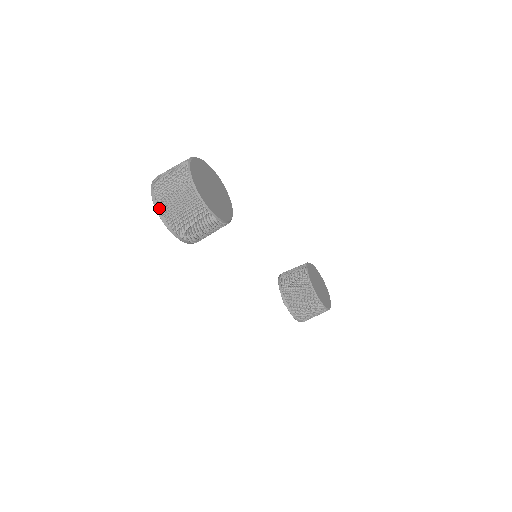
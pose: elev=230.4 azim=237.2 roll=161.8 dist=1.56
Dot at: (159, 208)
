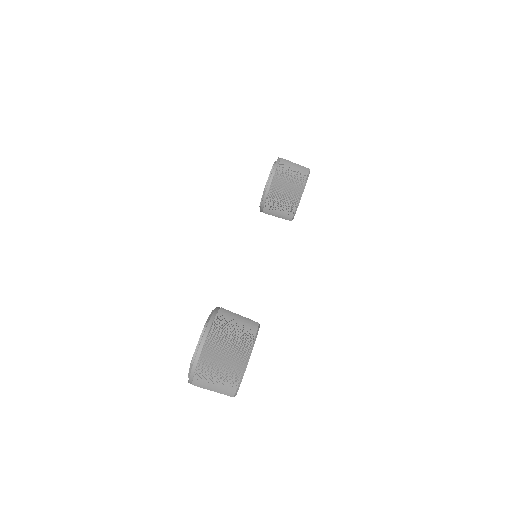
Dot at: occluded
